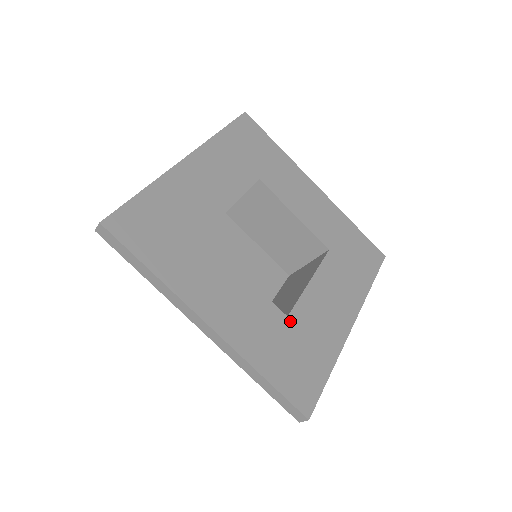
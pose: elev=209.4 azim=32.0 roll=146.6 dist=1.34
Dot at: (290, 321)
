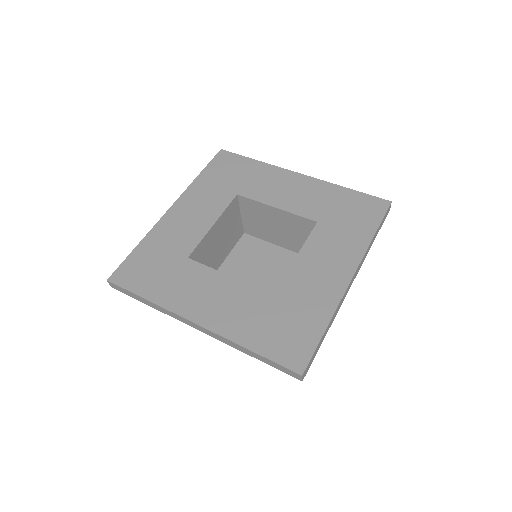
Dot at: (276, 297)
